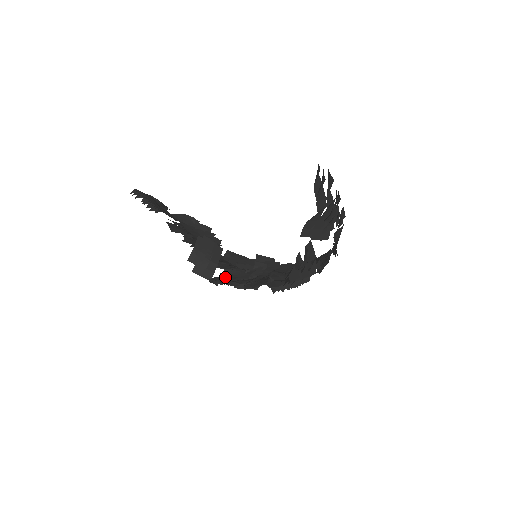
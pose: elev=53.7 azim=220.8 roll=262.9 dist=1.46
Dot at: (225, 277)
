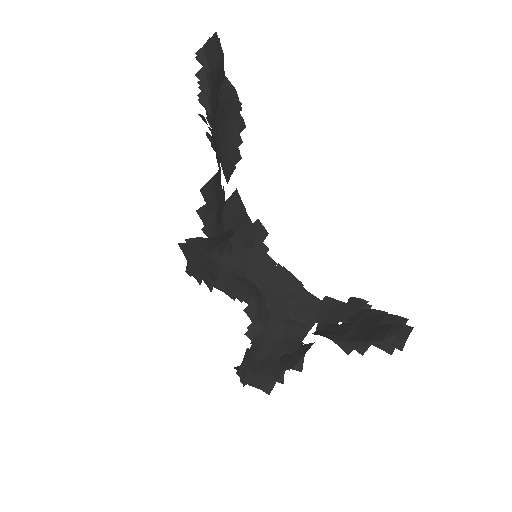
Dot at: occluded
